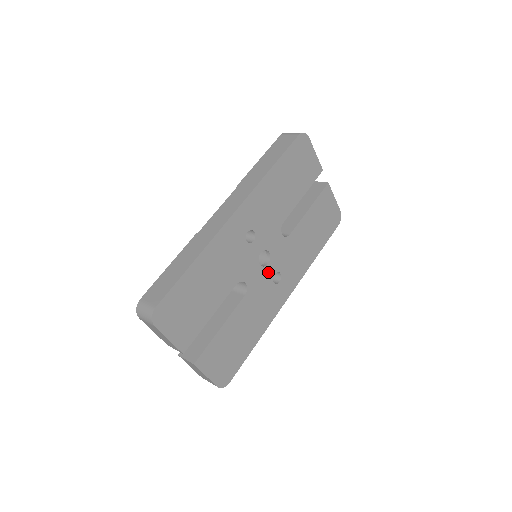
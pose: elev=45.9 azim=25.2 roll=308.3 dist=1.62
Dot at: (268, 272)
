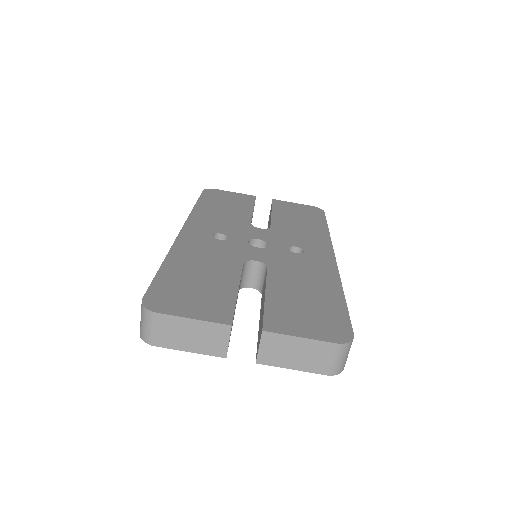
Dot at: (277, 250)
